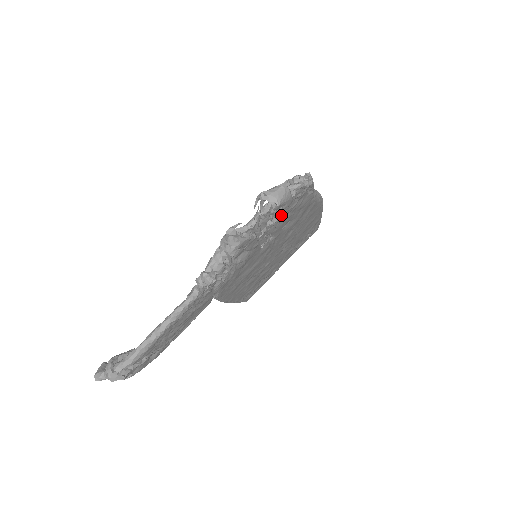
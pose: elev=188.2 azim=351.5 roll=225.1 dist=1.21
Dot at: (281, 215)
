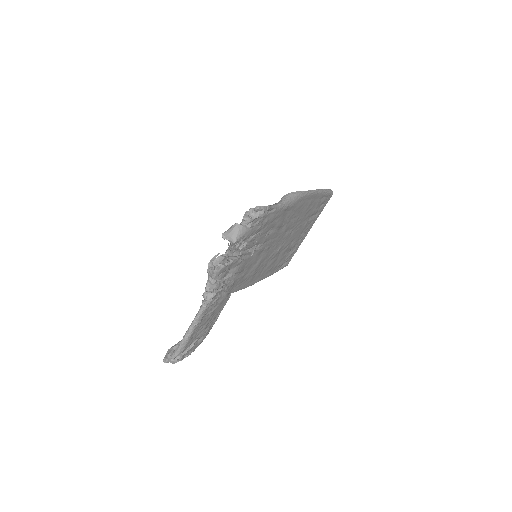
Dot at: (250, 238)
